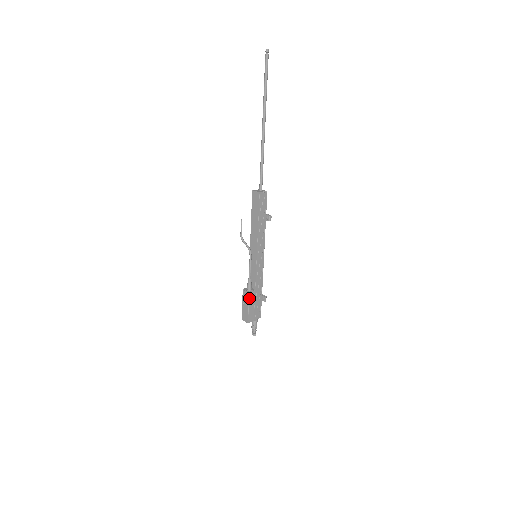
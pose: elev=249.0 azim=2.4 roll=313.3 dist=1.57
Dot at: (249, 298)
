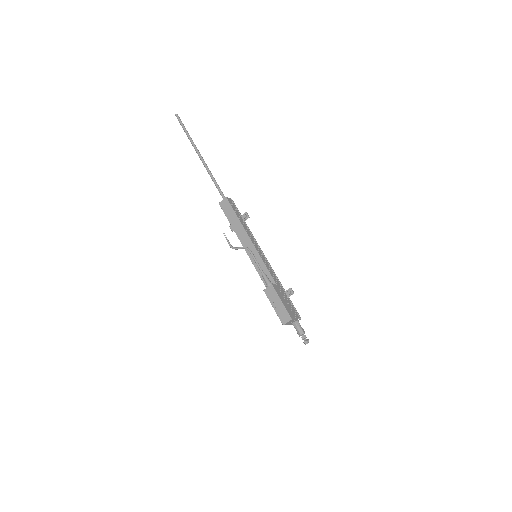
Dot at: (275, 291)
